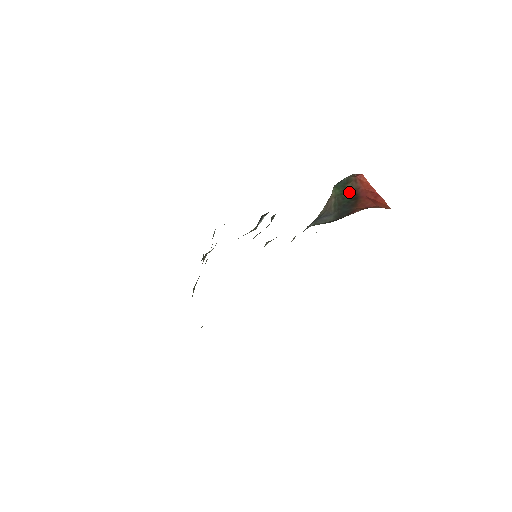
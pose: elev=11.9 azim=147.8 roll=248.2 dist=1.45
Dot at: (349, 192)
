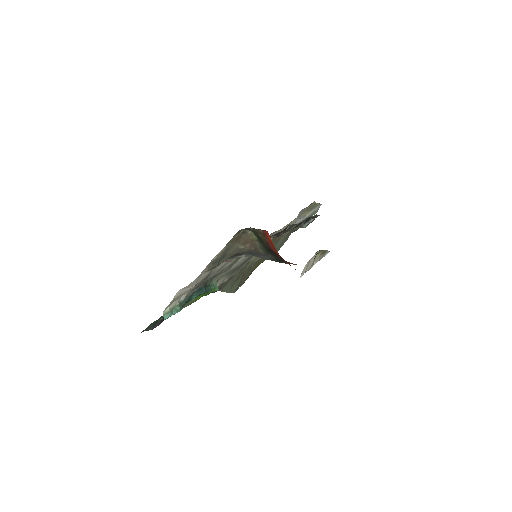
Dot at: (264, 242)
